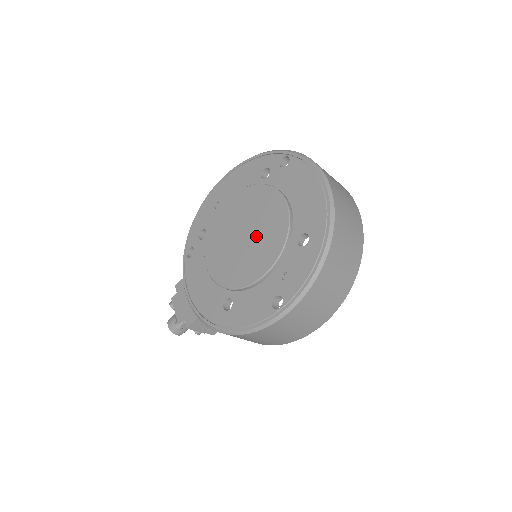
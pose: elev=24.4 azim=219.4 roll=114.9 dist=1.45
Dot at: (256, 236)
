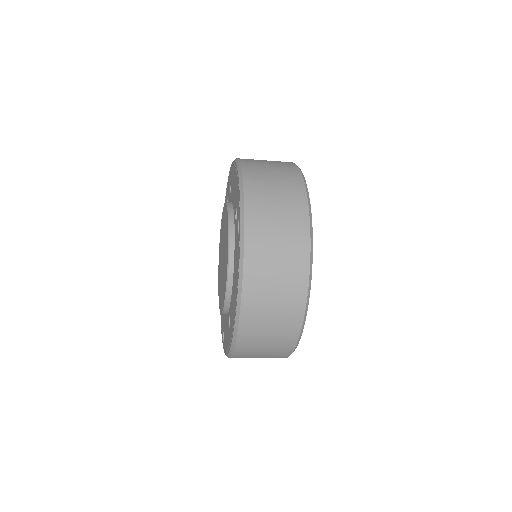
Dot at: (222, 273)
